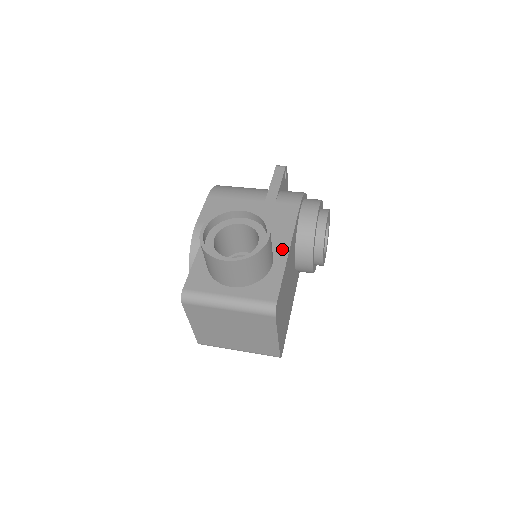
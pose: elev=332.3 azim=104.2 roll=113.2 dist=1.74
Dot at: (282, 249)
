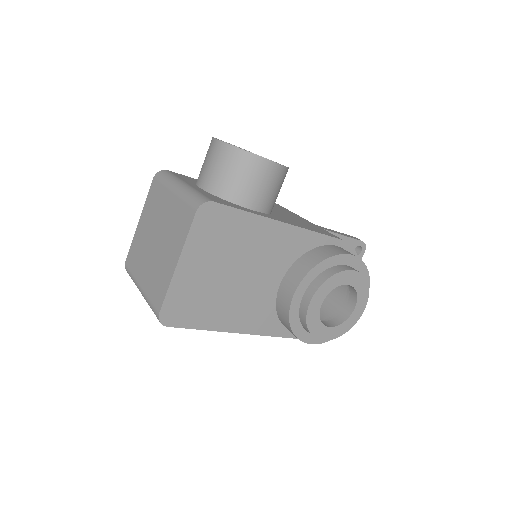
Dot at: (277, 218)
